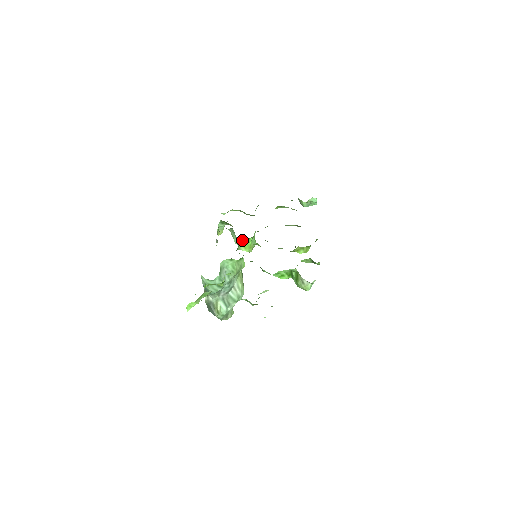
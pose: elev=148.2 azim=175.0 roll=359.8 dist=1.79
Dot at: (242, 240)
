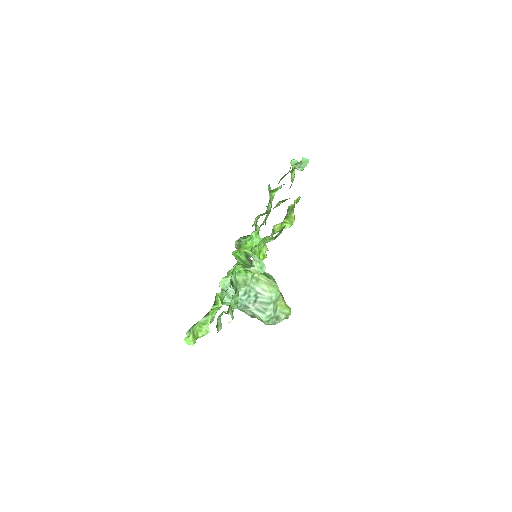
Dot at: (236, 251)
